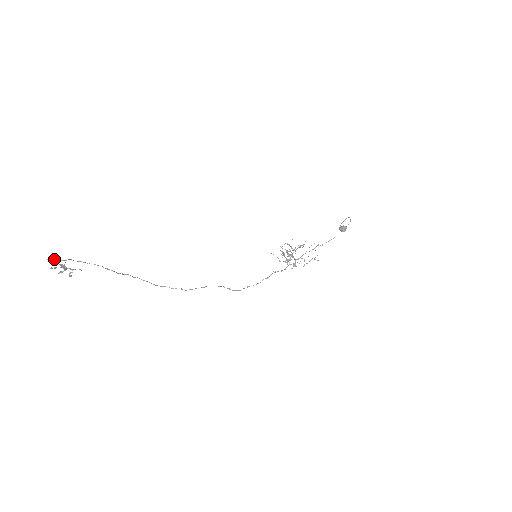
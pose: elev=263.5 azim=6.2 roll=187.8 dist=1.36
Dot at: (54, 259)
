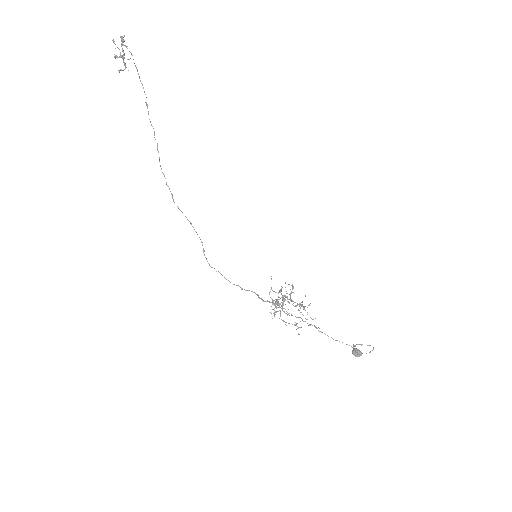
Dot at: (124, 40)
